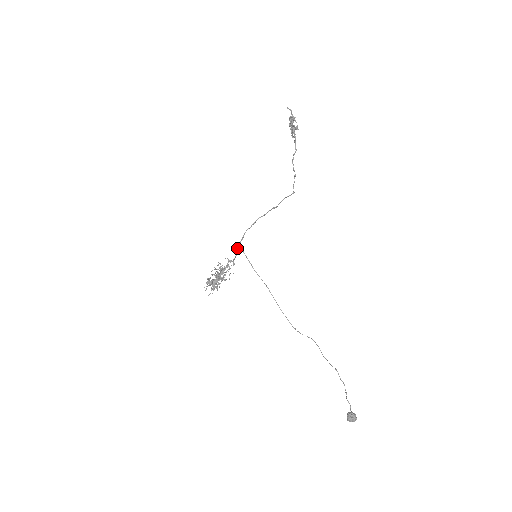
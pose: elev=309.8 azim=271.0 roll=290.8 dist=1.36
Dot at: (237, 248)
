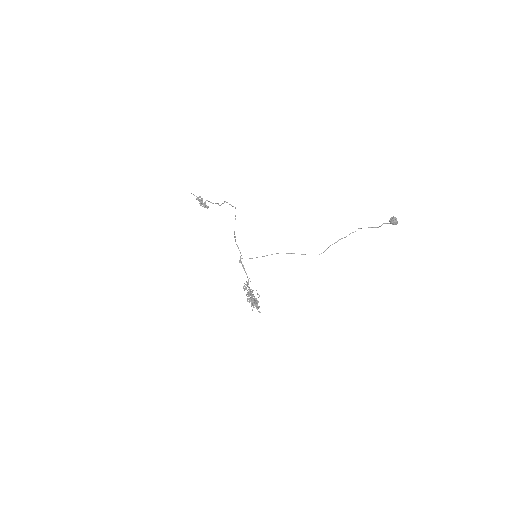
Dot at: (242, 265)
